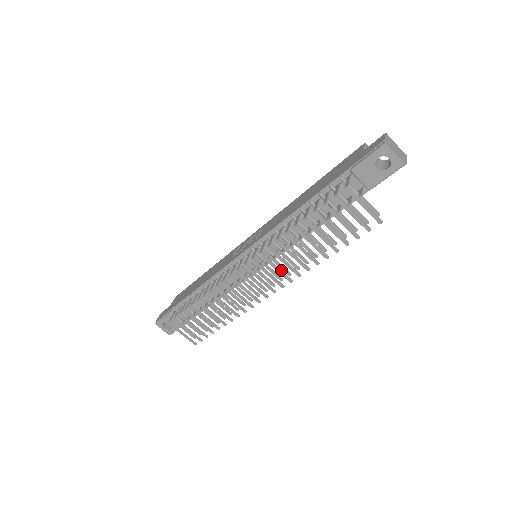
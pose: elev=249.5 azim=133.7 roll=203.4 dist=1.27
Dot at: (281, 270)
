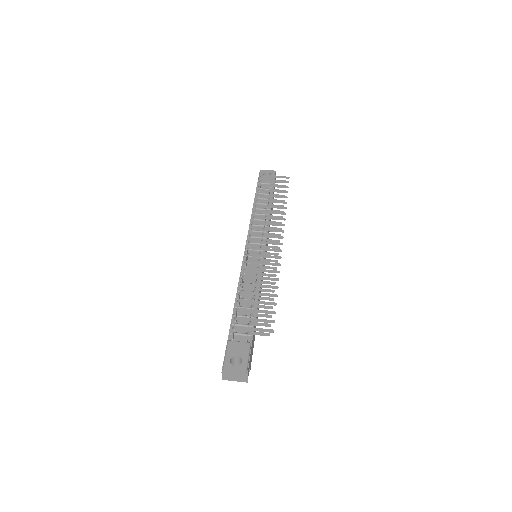
Dot at: (272, 224)
